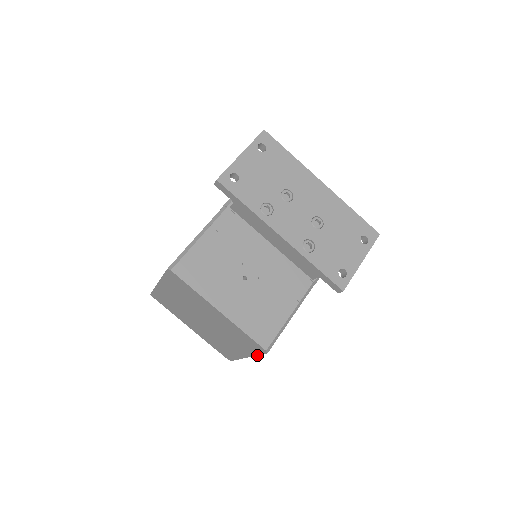
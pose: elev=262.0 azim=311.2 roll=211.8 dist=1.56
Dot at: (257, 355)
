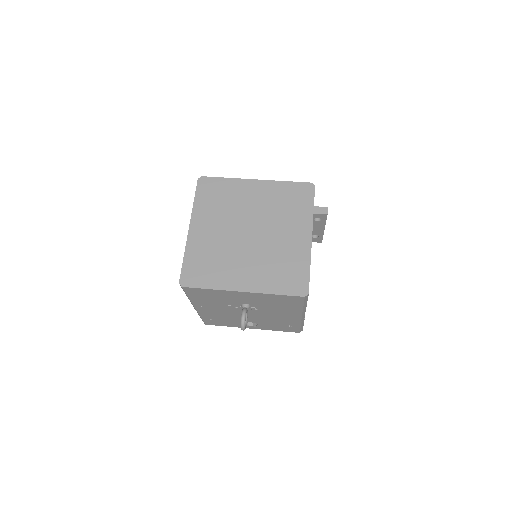
Dot at: (313, 208)
